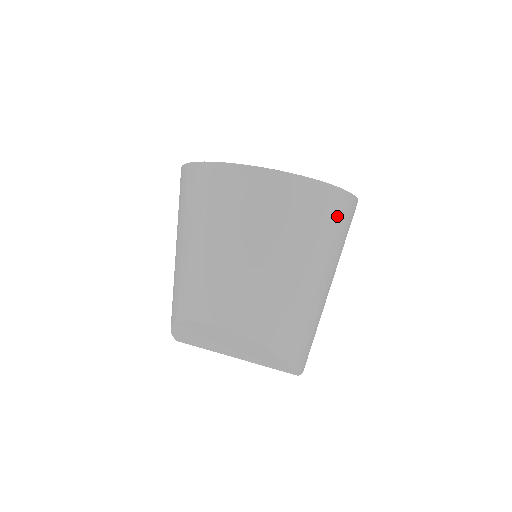
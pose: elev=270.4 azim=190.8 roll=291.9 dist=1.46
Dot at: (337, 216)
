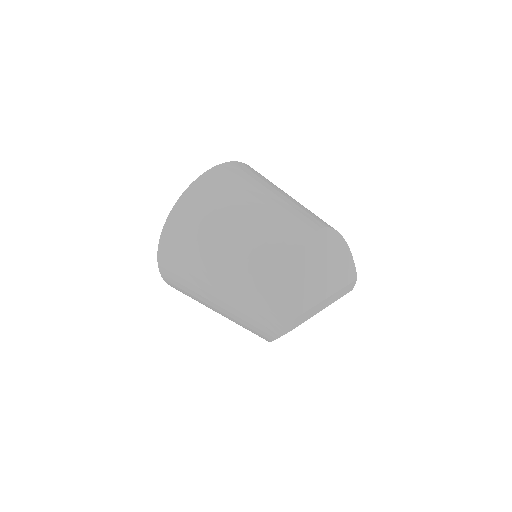
Dot at: occluded
